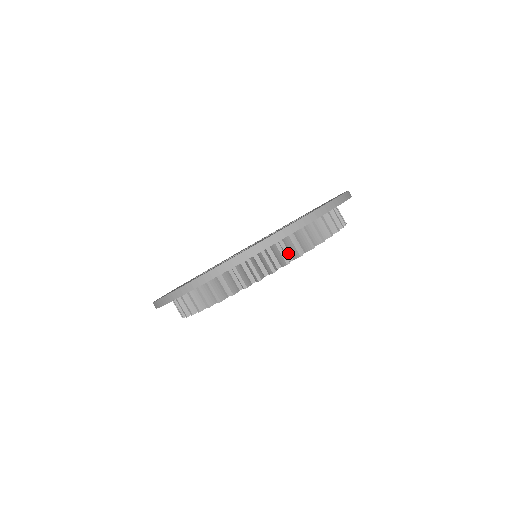
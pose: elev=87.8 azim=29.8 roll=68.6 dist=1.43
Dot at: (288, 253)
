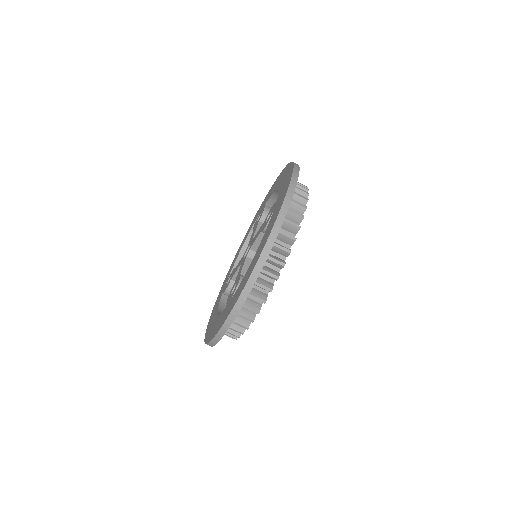
Dot at: occluded
